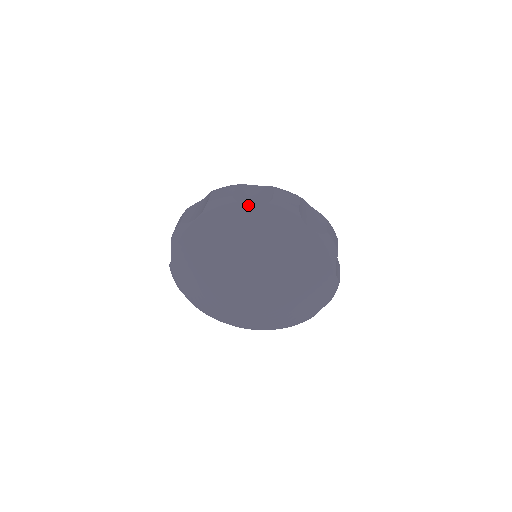
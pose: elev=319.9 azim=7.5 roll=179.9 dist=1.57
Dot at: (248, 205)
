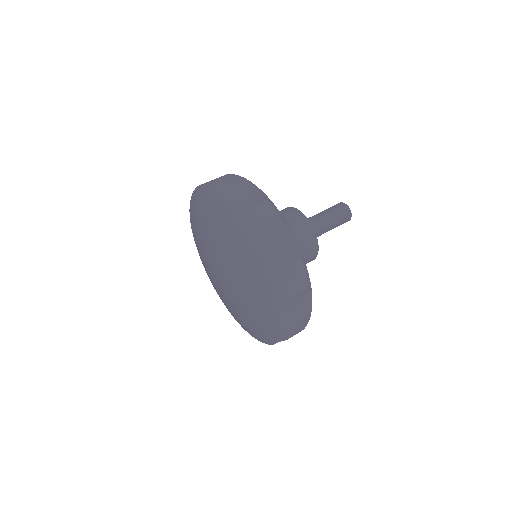
Dot at: (198, 190)
